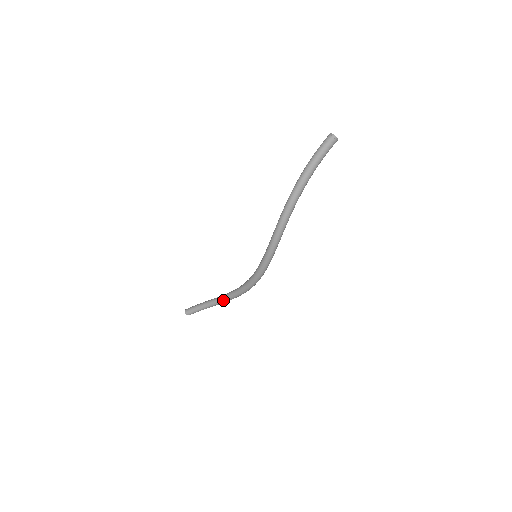
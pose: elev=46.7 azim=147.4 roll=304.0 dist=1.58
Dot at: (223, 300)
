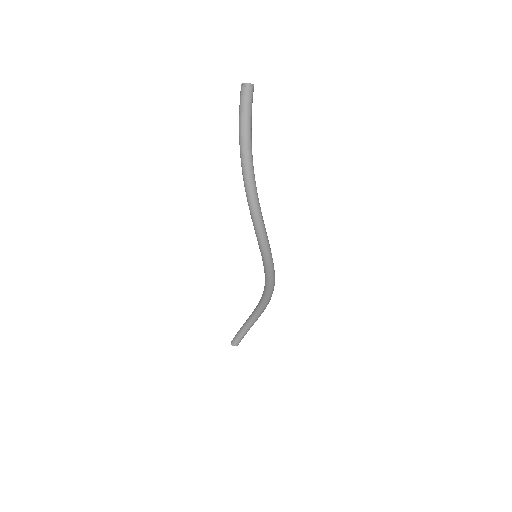
Dot at: (257, 315)
